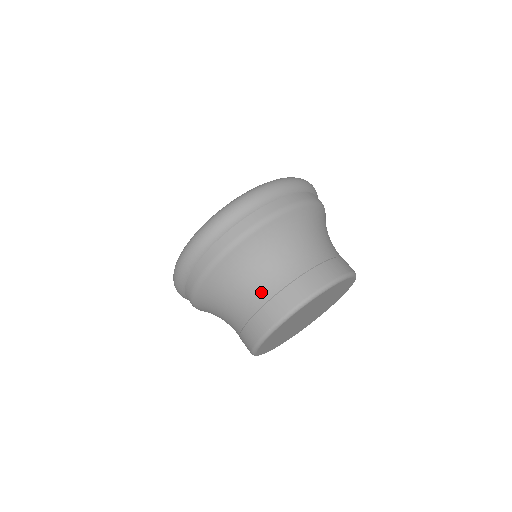
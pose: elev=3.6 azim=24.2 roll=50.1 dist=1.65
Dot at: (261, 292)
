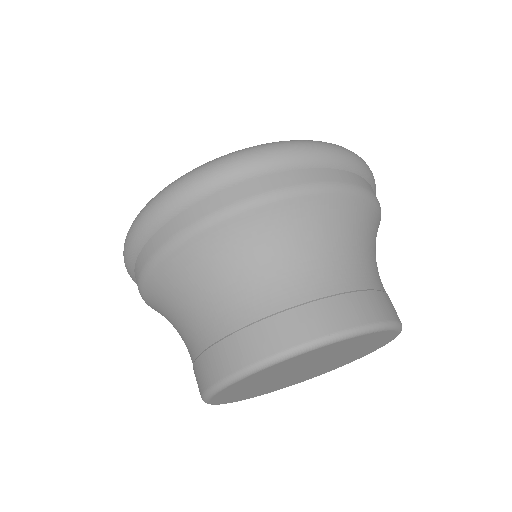
Dot at: (220, 319)
